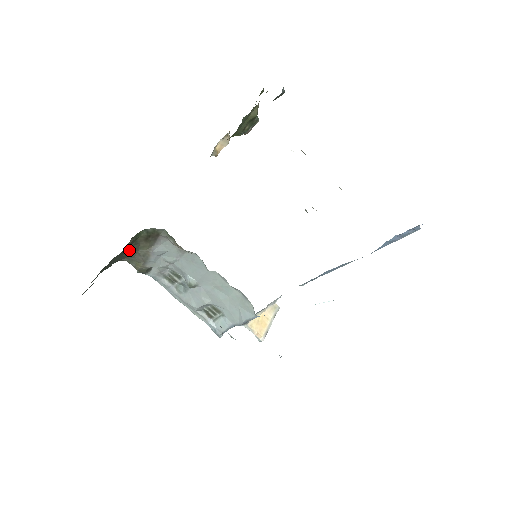
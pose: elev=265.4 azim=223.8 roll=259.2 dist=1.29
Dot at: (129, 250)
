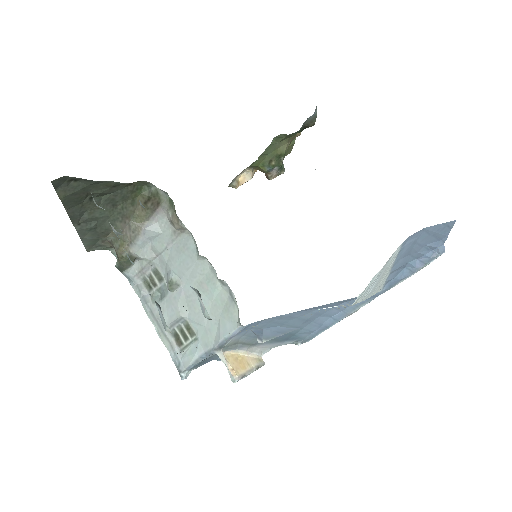
Dot at: (122, 210)
